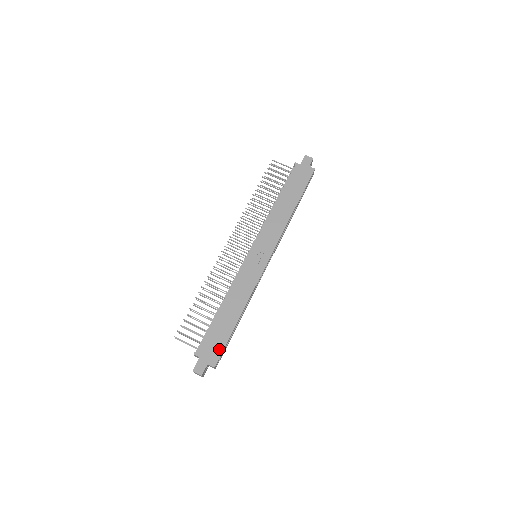
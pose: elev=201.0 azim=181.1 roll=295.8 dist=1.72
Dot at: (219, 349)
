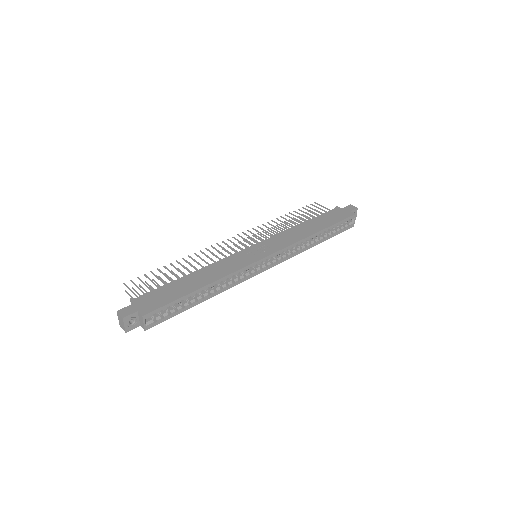
Dot at: (160, 303)
